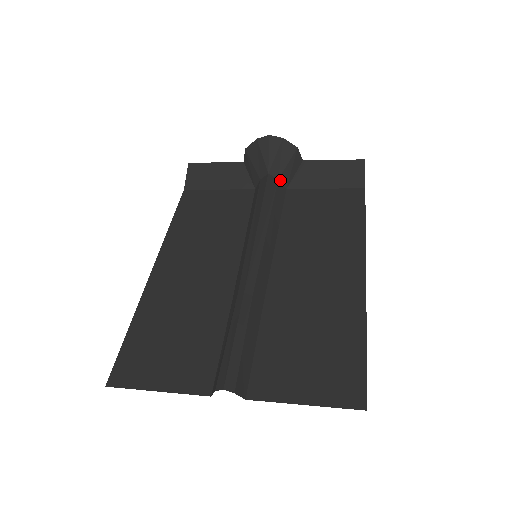
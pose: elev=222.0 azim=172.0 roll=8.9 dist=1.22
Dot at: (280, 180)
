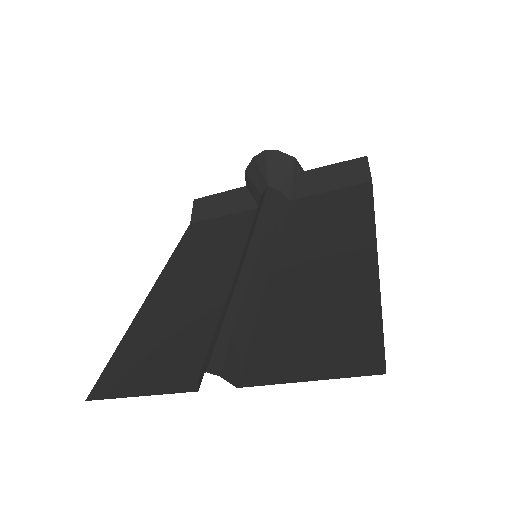
Dot at: (282, 191)
